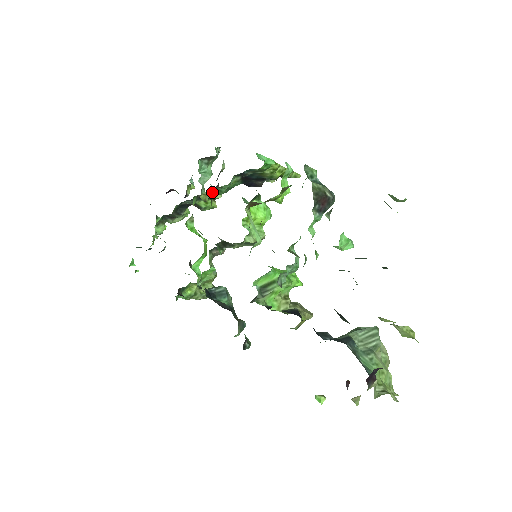
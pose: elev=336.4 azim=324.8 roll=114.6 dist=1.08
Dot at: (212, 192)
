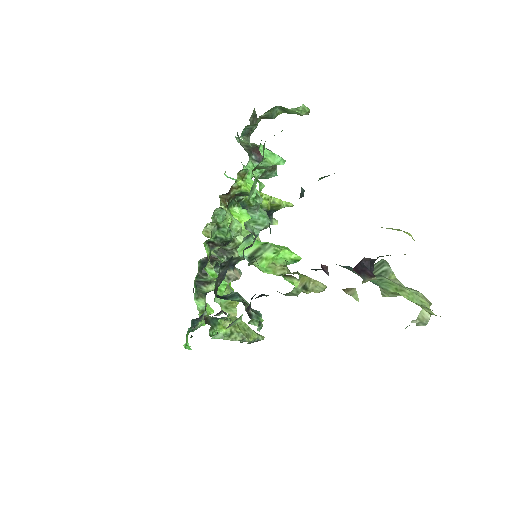
Dot at: (218, 236)
